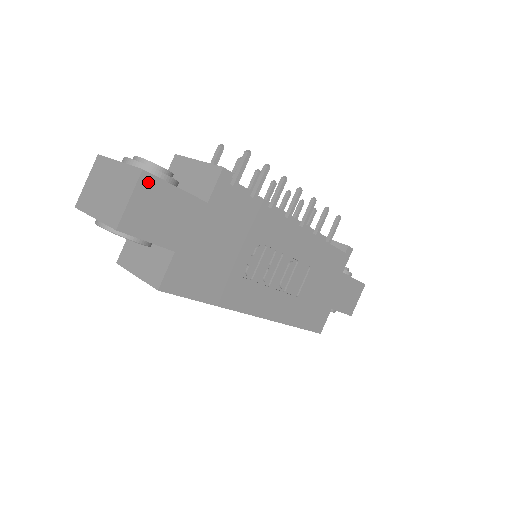
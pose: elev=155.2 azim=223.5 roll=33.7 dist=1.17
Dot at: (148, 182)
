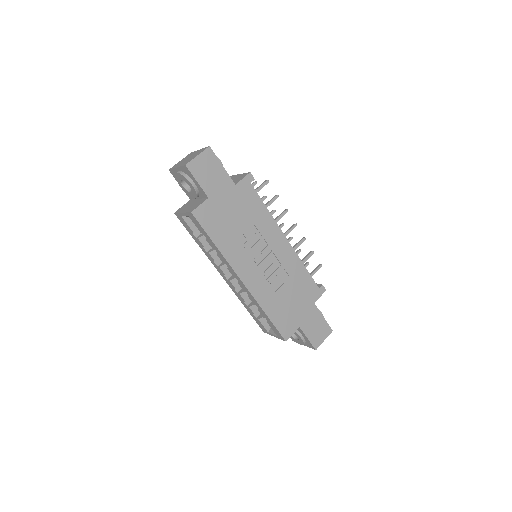
Dot at: (210, 154)
